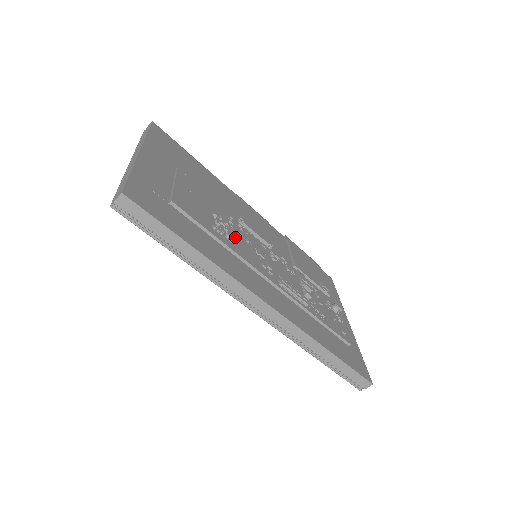
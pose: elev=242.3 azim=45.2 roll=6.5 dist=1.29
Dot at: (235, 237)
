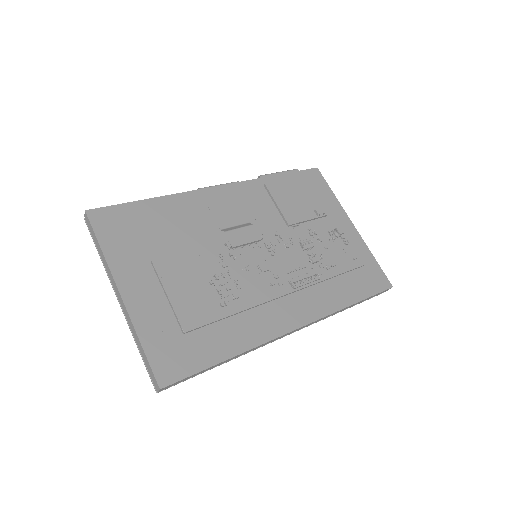
Dot at: (238, 283)
